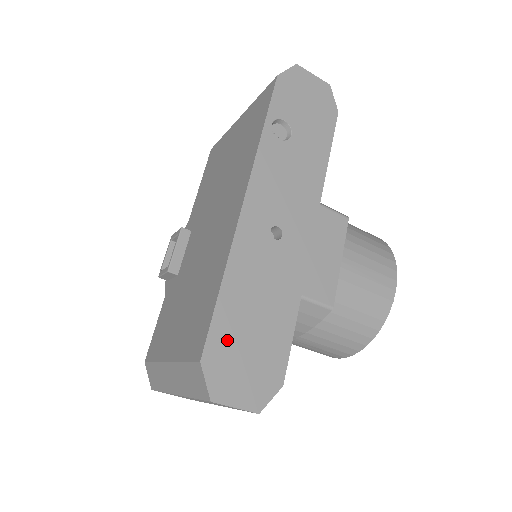
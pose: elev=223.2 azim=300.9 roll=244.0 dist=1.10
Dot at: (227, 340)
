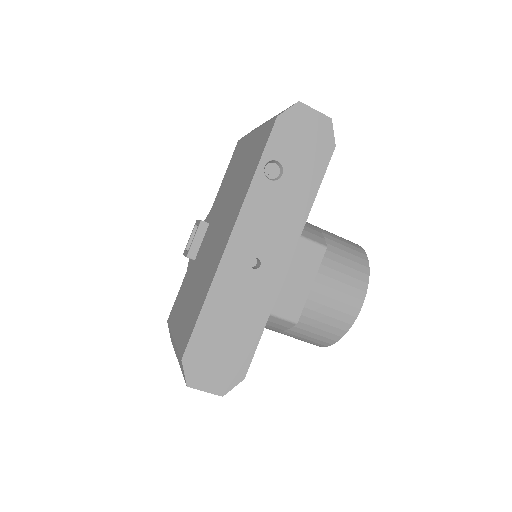
Dot at: (204, 346)
